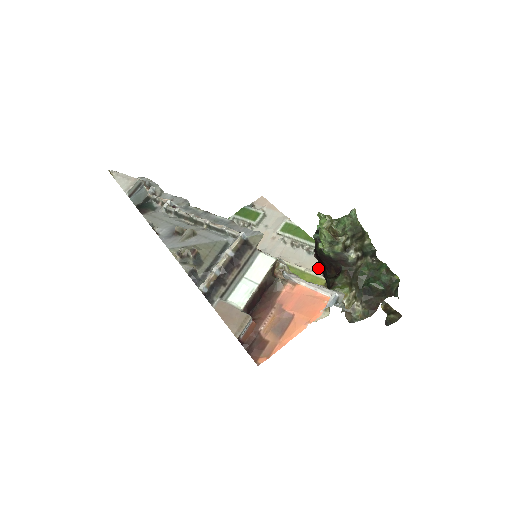
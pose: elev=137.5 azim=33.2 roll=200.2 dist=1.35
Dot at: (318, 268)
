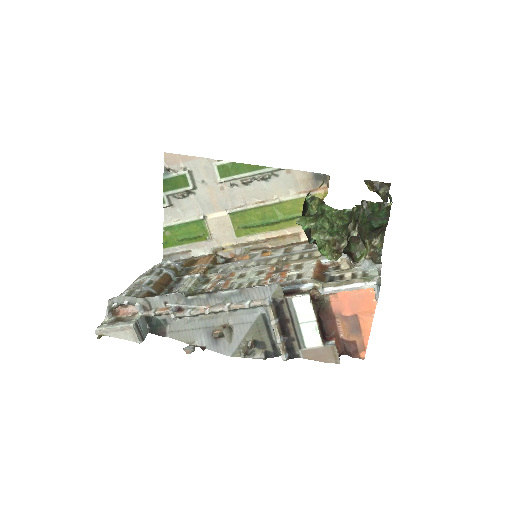
Dot at: (287, 189)
